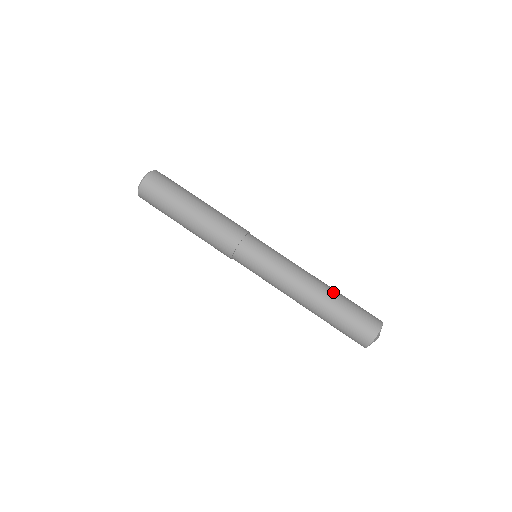
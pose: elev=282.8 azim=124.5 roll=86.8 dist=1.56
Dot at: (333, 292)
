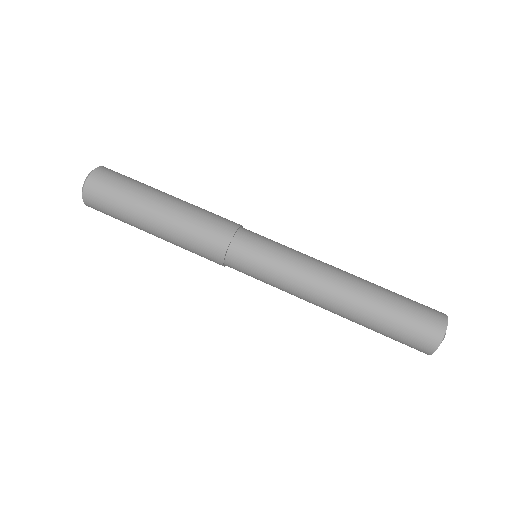
Dot at: occluded
